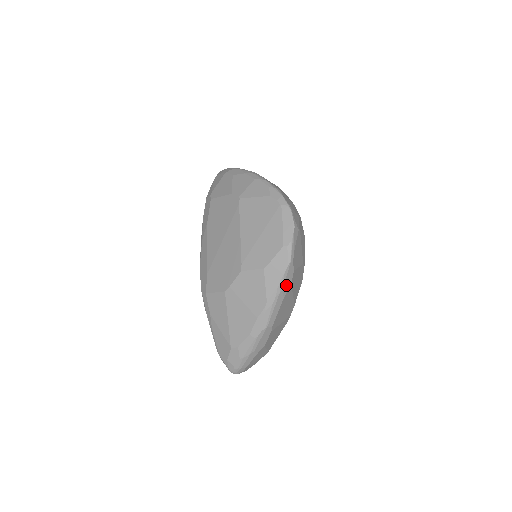
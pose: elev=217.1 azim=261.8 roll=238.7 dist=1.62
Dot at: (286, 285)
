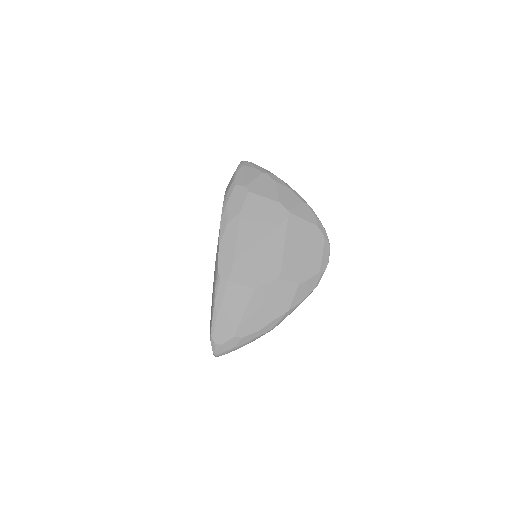
Dot at: occluded
